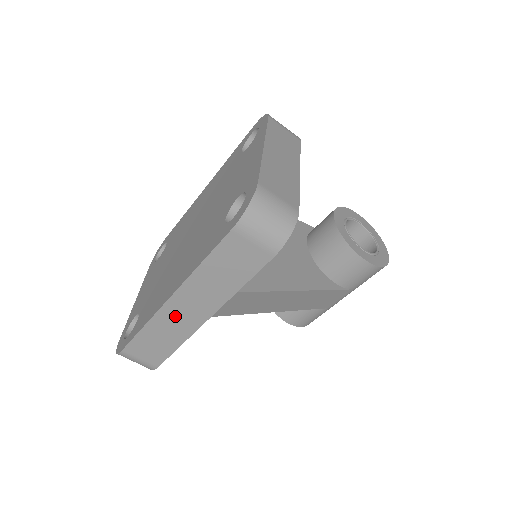
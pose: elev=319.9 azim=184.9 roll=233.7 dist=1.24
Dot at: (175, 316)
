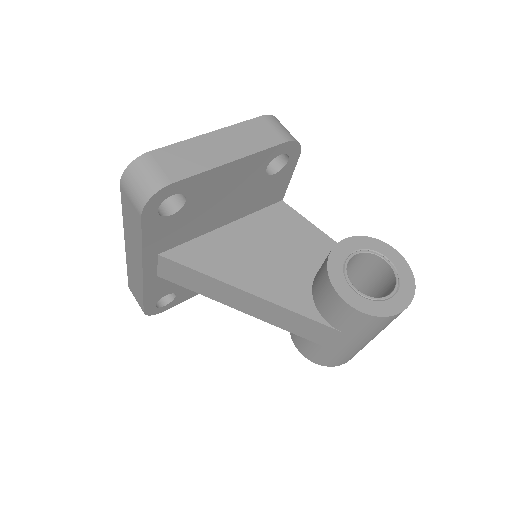
Dot at: (132, 262)
